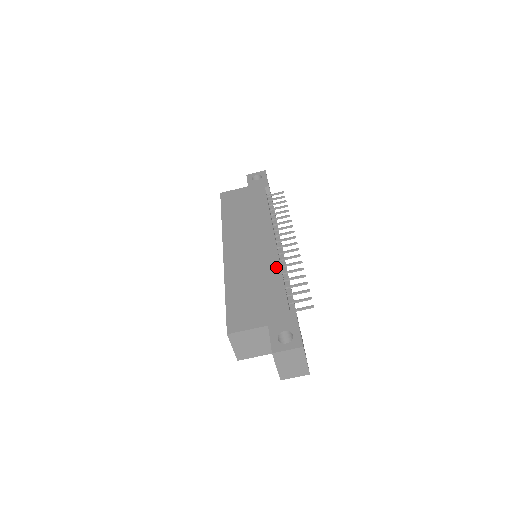
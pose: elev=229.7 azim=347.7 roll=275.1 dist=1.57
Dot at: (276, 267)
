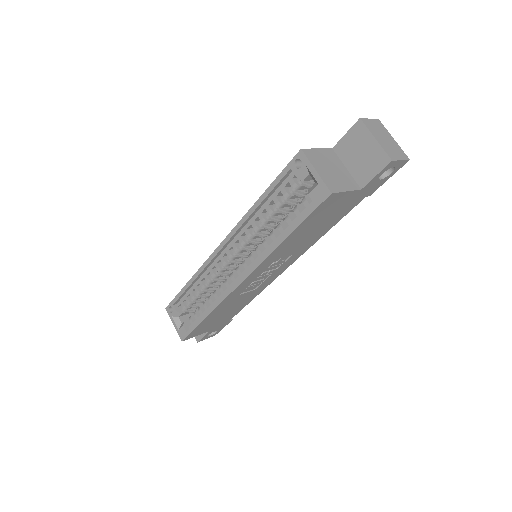
Dot at: occluded
